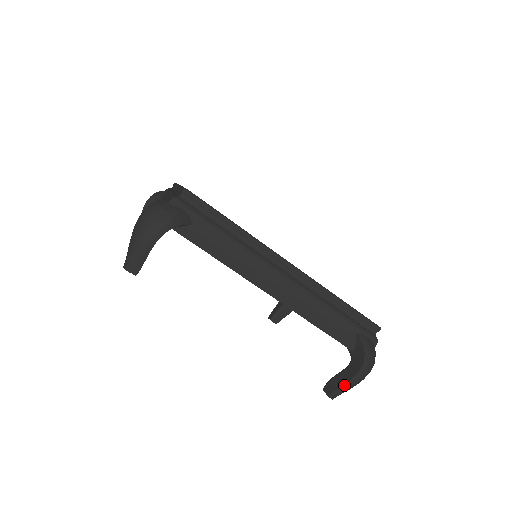
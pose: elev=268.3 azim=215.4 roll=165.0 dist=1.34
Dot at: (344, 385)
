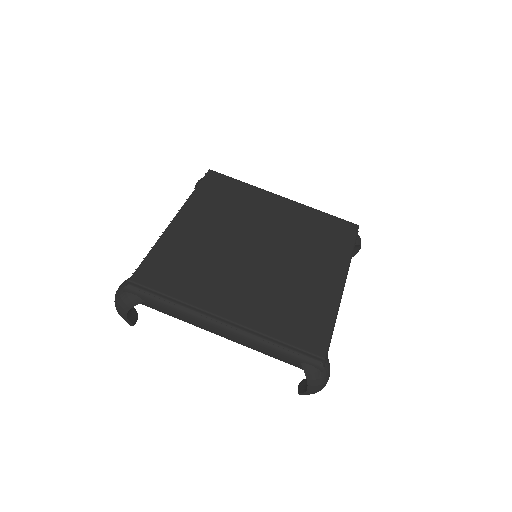
Dot at: occluded
